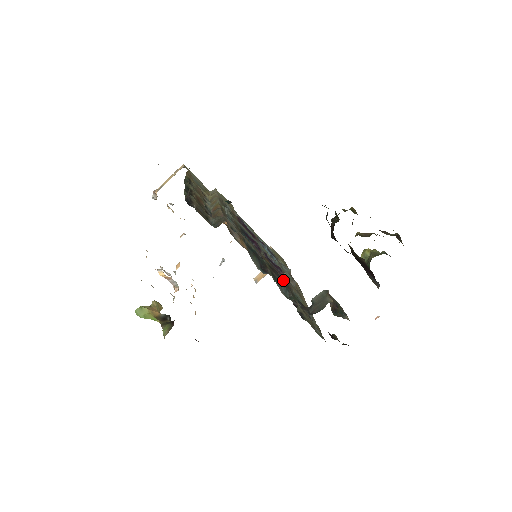
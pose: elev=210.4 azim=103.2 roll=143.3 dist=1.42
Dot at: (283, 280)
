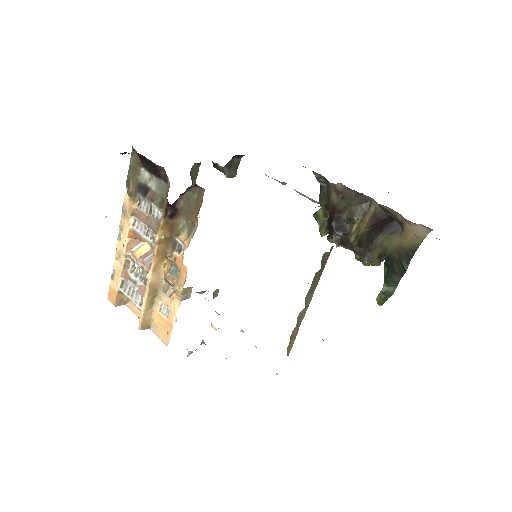
Dot at: occluded
